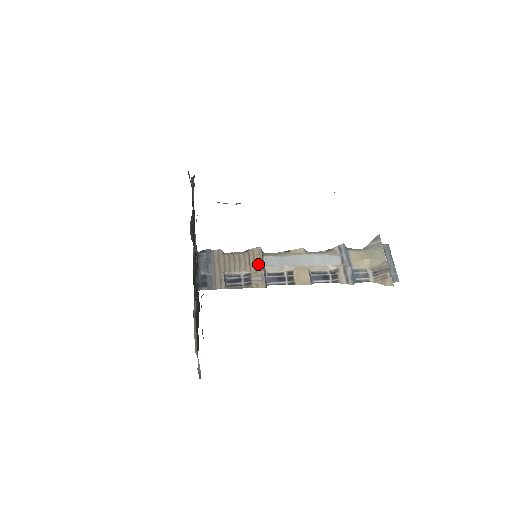
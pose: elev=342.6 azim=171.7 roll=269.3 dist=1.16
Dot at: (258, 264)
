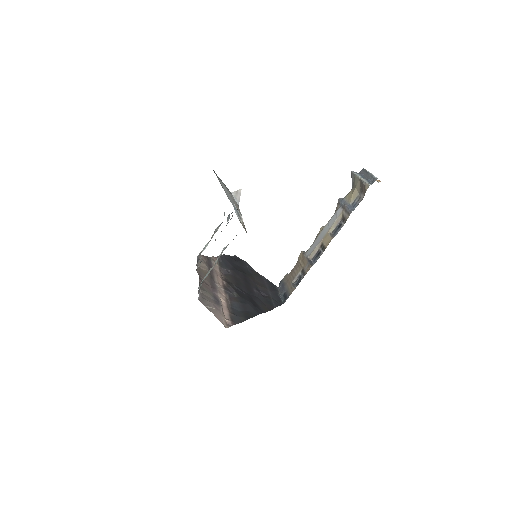
Dot at: (304, 260)
